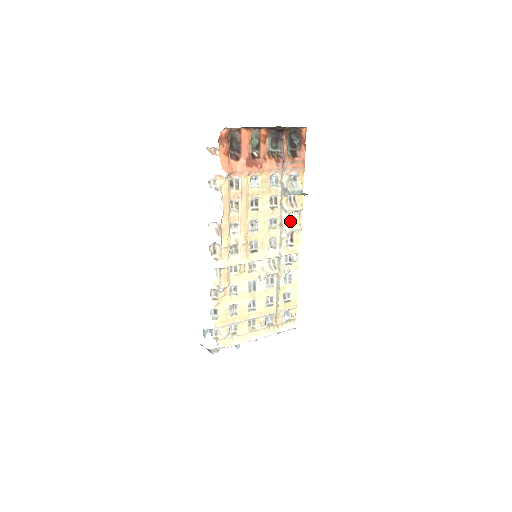
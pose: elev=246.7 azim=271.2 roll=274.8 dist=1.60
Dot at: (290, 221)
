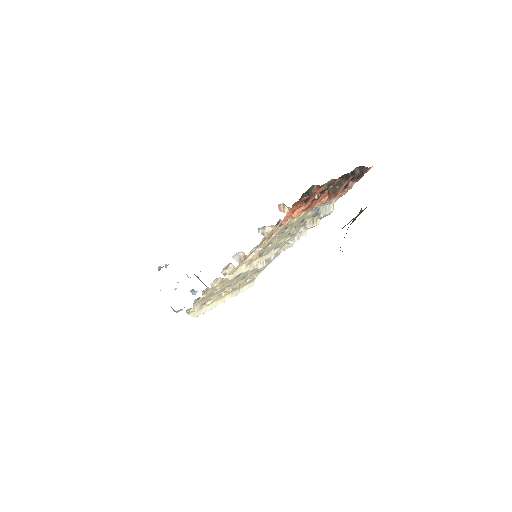
Dot at: occluded
